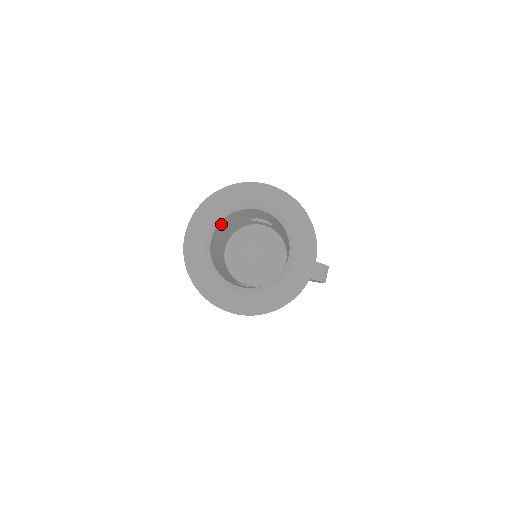
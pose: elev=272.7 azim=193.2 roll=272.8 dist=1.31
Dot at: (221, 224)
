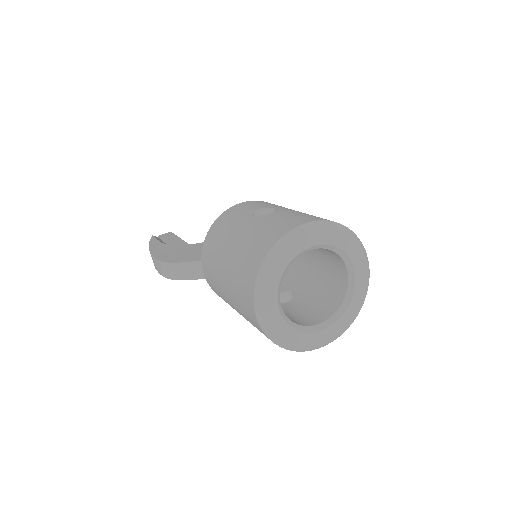
Dot at: occluded
